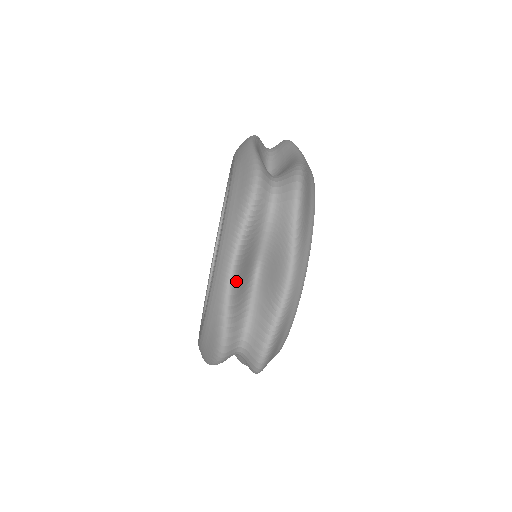
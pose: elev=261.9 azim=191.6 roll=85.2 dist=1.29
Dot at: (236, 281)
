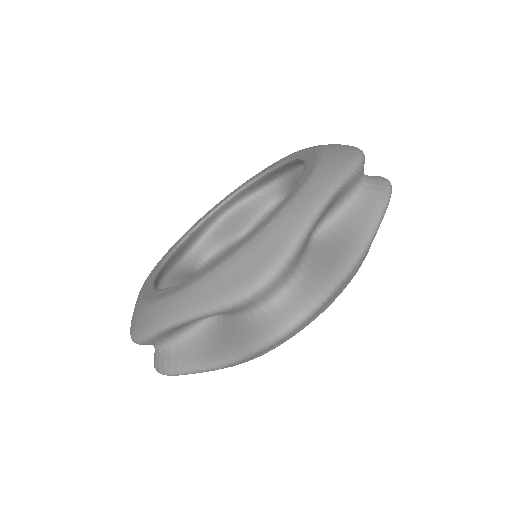
Dot at: (322, 213)
